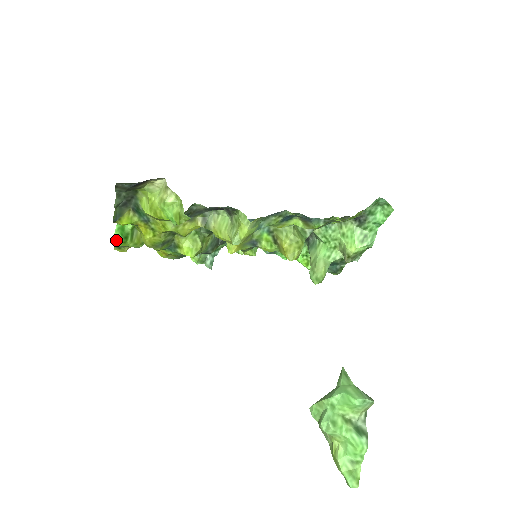
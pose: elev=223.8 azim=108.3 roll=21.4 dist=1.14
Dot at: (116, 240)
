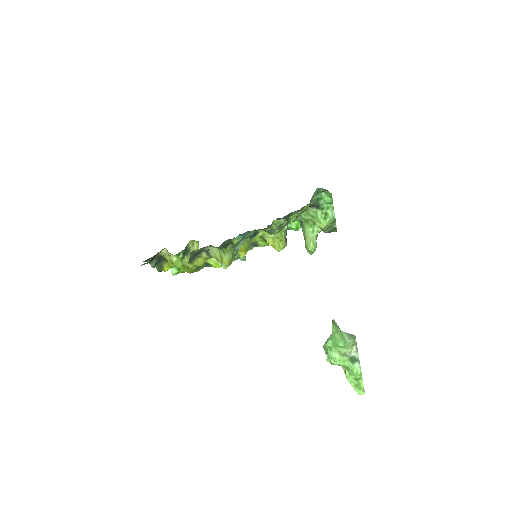
Dot at: (173, 273)
